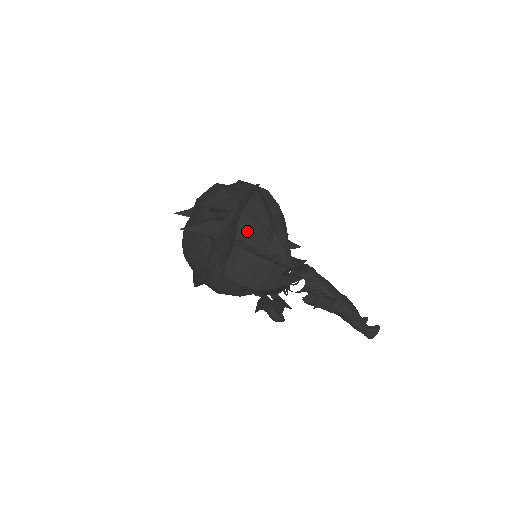
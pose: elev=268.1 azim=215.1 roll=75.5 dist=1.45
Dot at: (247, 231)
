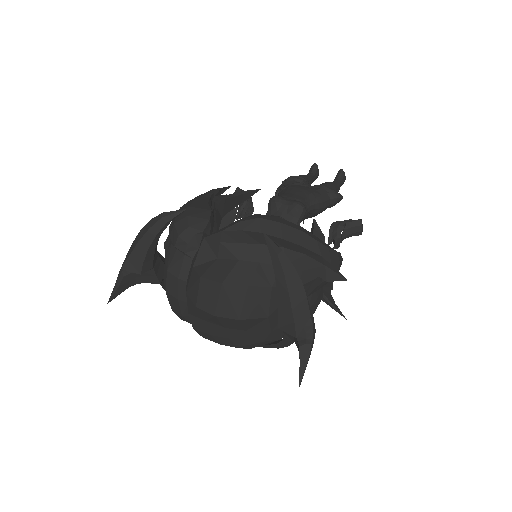
Dot at: (307, 291)
